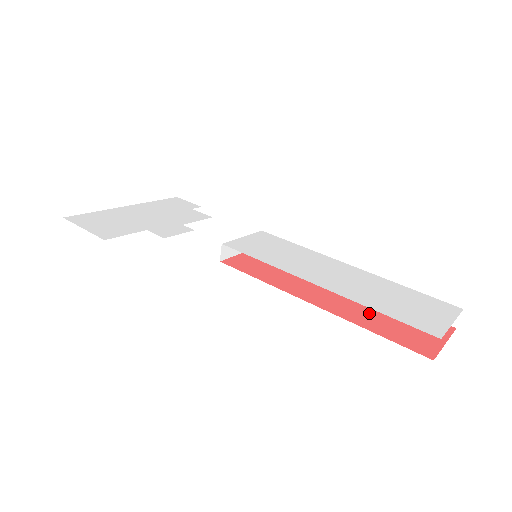
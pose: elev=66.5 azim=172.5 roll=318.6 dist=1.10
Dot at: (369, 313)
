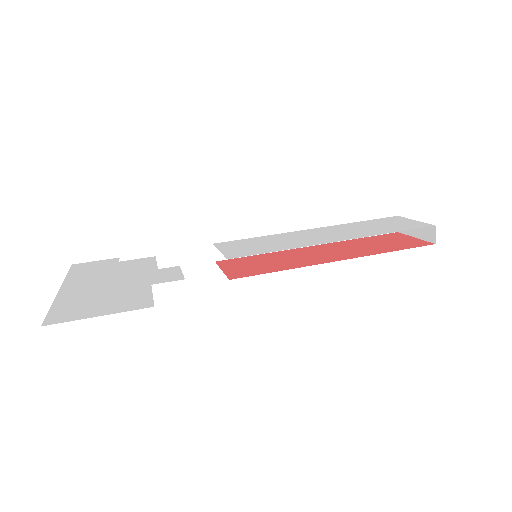
Dot at: (365, 248)
